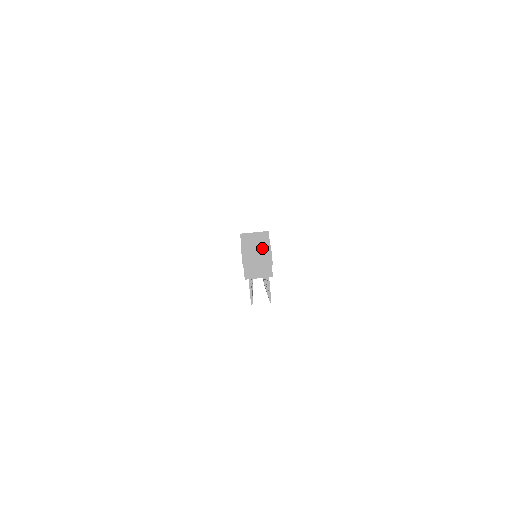
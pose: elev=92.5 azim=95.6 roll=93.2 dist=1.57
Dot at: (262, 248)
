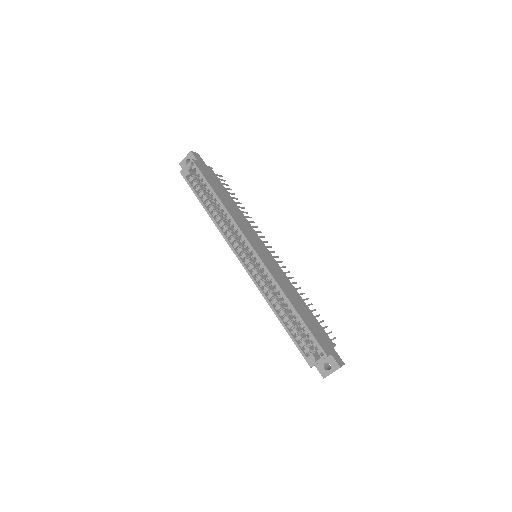
Dot at: occluded
